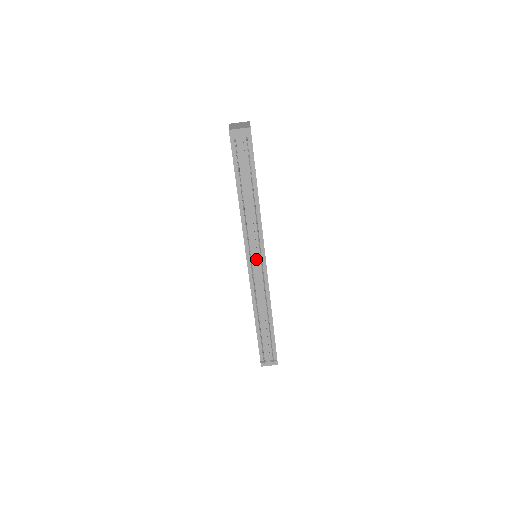
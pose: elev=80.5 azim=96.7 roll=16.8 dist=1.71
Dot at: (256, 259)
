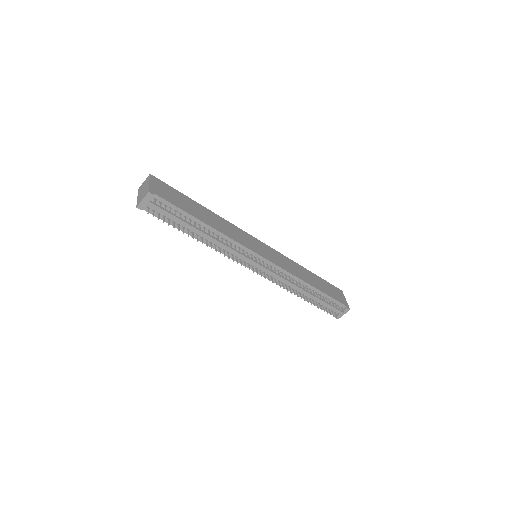
Dot at: (255, 264)
